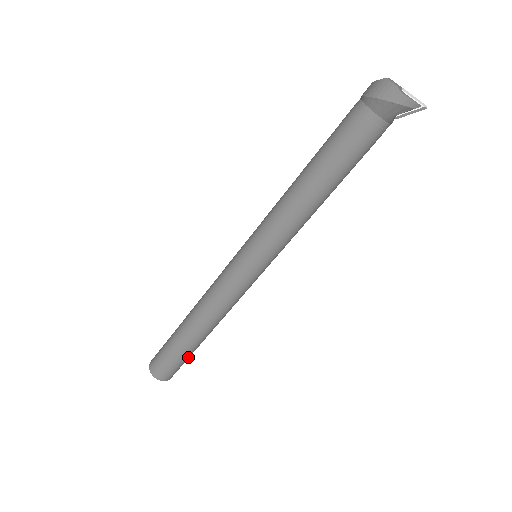
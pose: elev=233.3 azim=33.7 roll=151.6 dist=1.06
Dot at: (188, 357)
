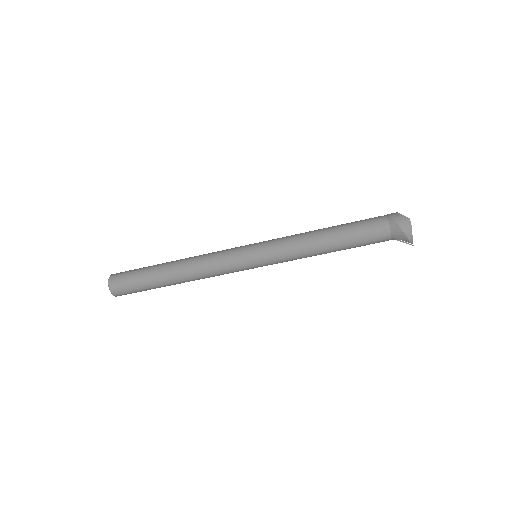
Dot at: occluded
